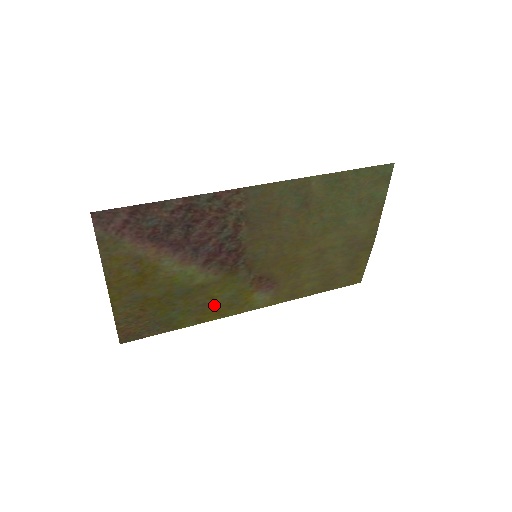
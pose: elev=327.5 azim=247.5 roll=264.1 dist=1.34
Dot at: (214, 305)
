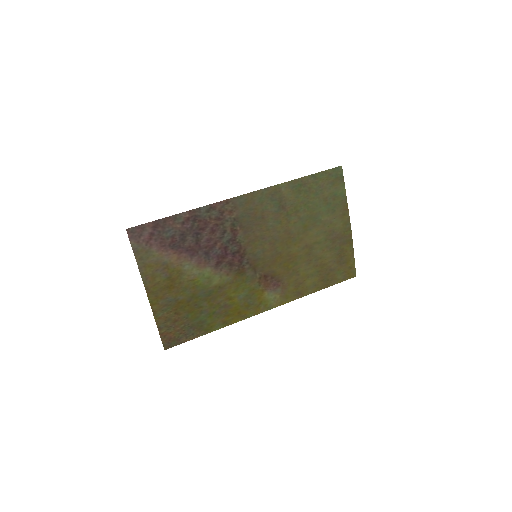
Dot at: (234, 306)
